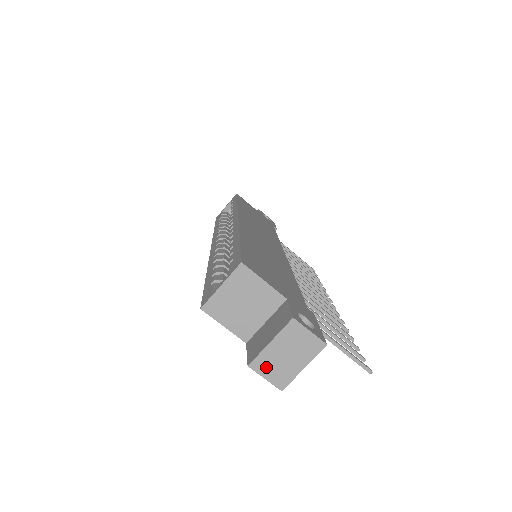
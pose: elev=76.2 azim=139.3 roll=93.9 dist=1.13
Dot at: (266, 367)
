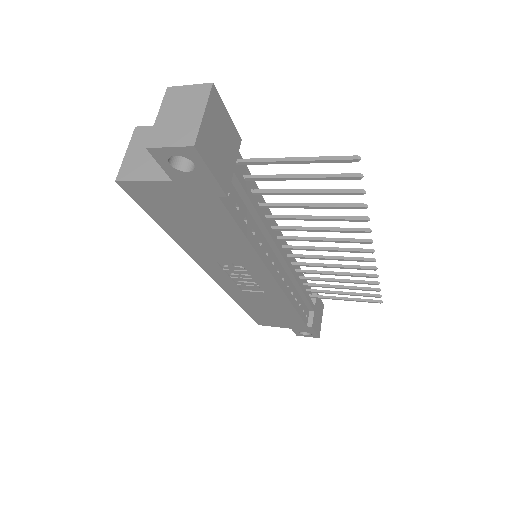
Dot at: (165, 137)
